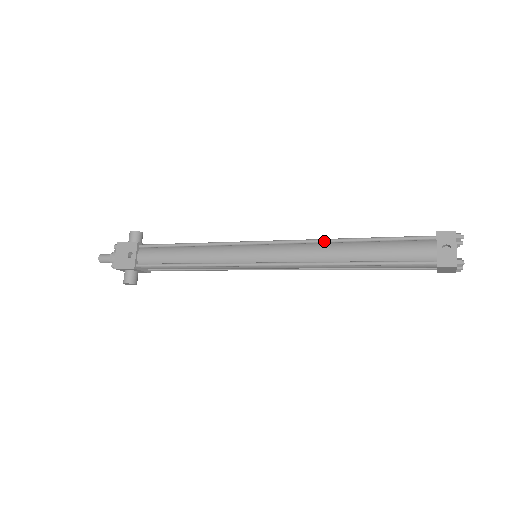
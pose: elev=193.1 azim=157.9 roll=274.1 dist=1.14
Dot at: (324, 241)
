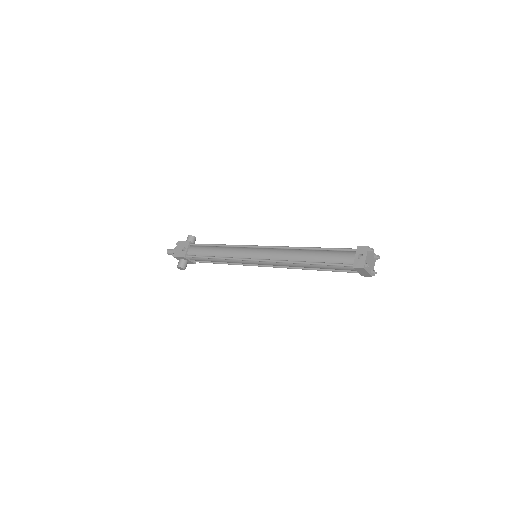
Dot at: (294, 248)
